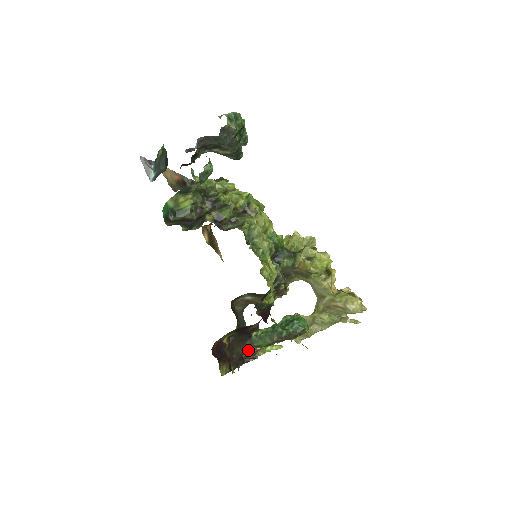
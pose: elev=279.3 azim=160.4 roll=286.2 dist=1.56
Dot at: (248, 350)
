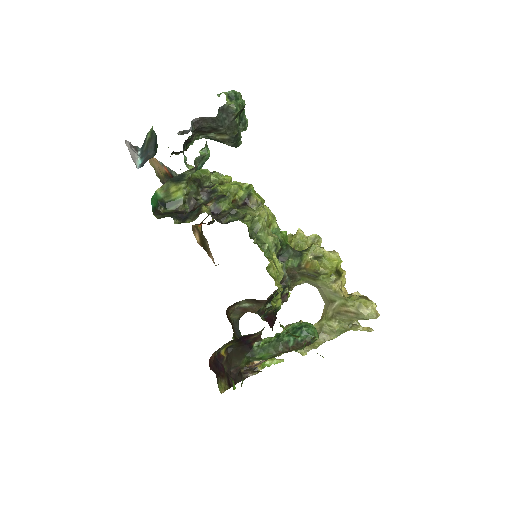
Dot at: occluded
